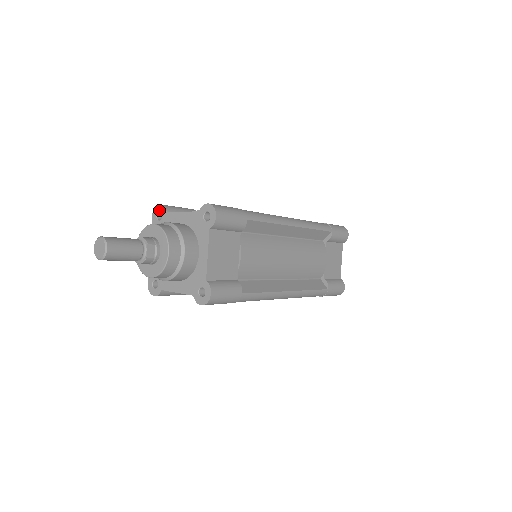
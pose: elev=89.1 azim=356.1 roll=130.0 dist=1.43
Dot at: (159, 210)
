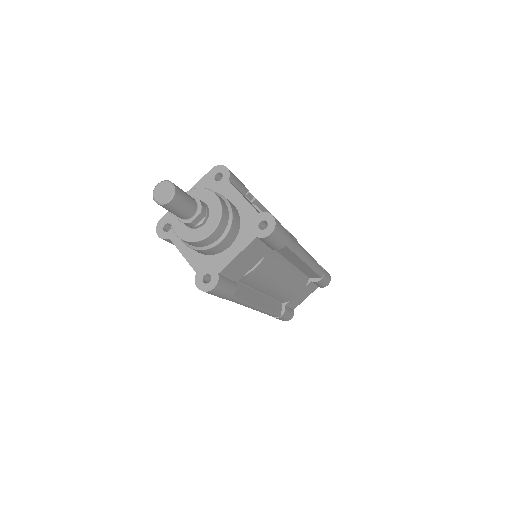
Dot at: (222, 171)
